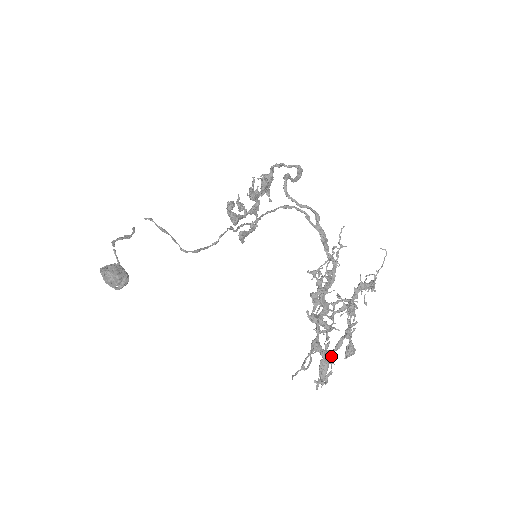
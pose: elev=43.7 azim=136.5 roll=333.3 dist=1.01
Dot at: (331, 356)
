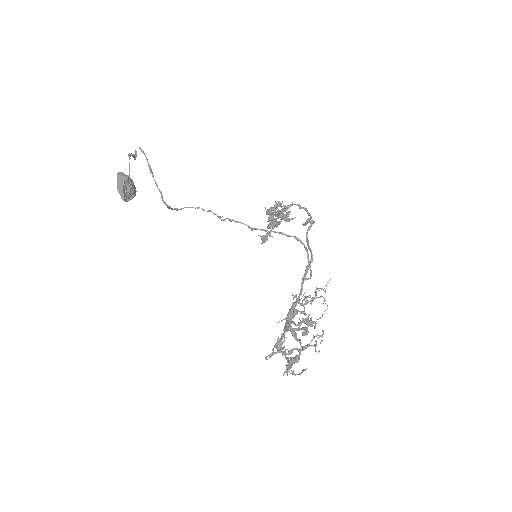
Dot at: occluded
